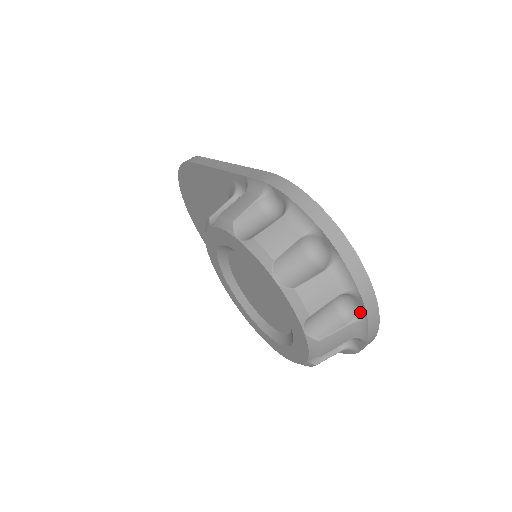
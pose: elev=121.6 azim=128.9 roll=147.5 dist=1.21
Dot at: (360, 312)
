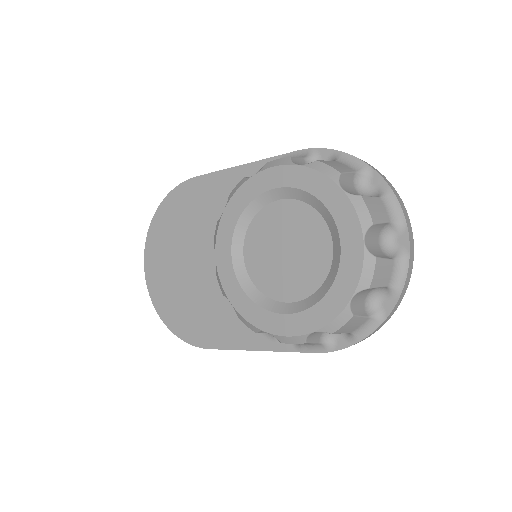
Dot at: (402, 249)
